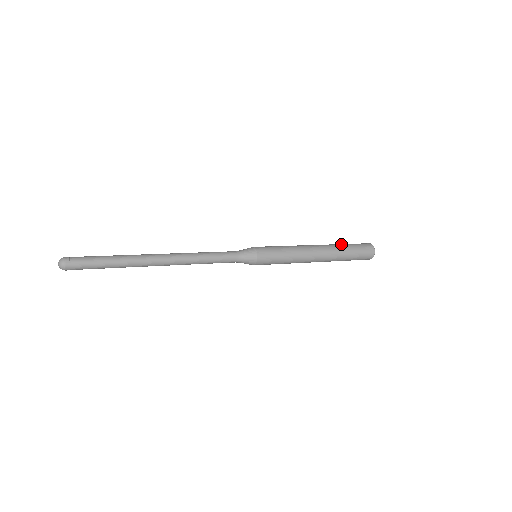
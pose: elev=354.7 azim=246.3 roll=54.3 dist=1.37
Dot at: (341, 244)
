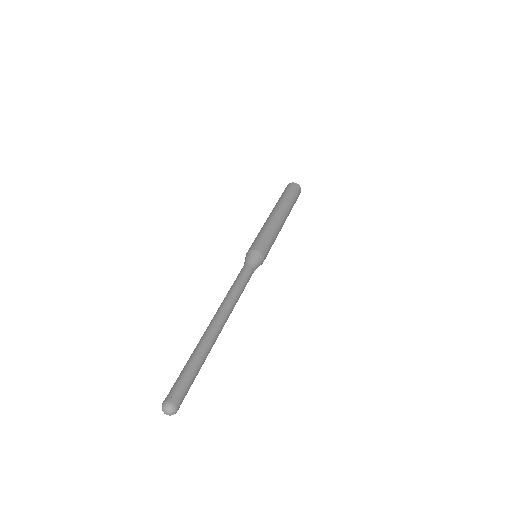
Dot at: (292, 204)
